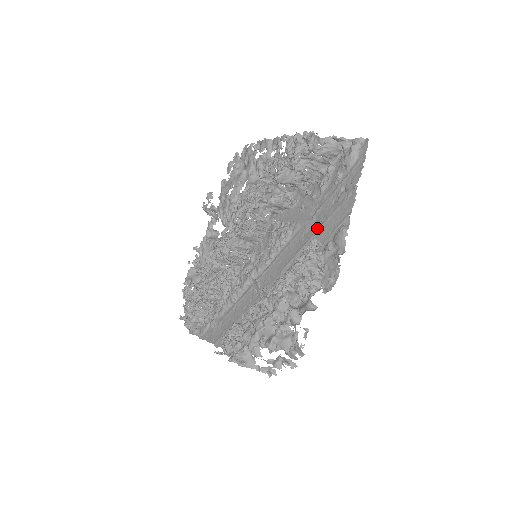
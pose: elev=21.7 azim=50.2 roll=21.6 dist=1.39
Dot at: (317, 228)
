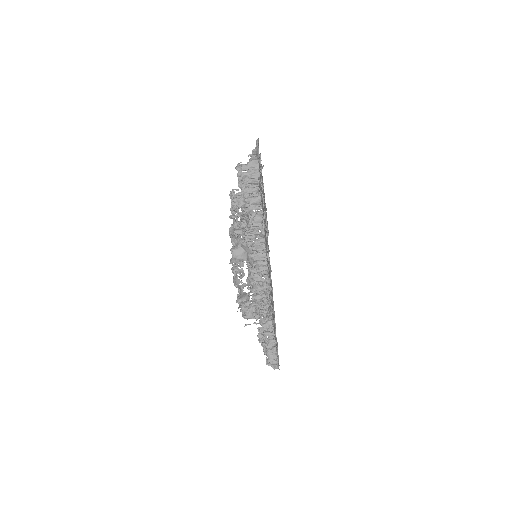
Dot at: occluded
